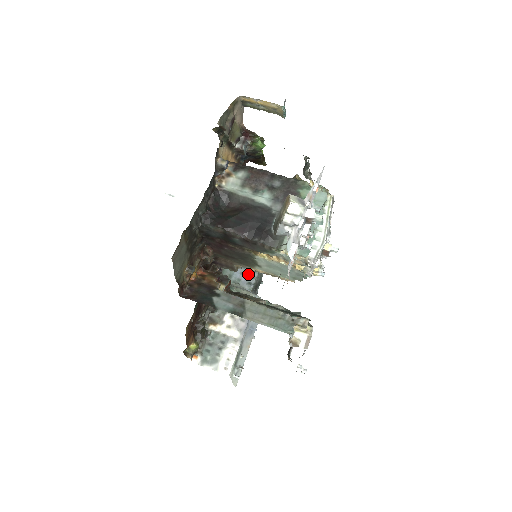
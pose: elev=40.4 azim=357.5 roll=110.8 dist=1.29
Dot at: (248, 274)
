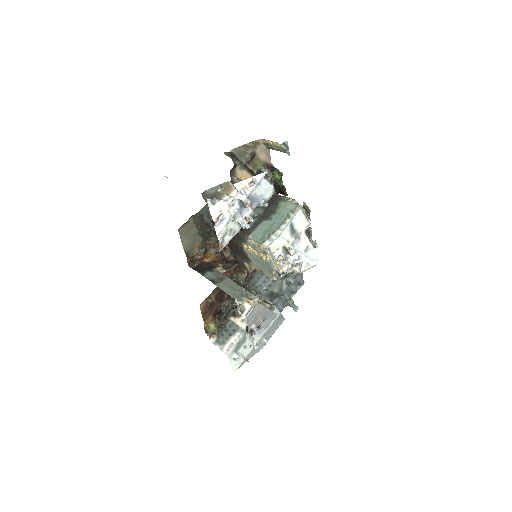
Dot at: (268, 283)
